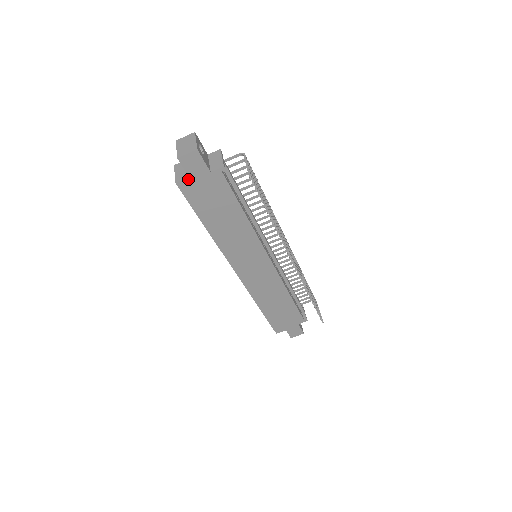
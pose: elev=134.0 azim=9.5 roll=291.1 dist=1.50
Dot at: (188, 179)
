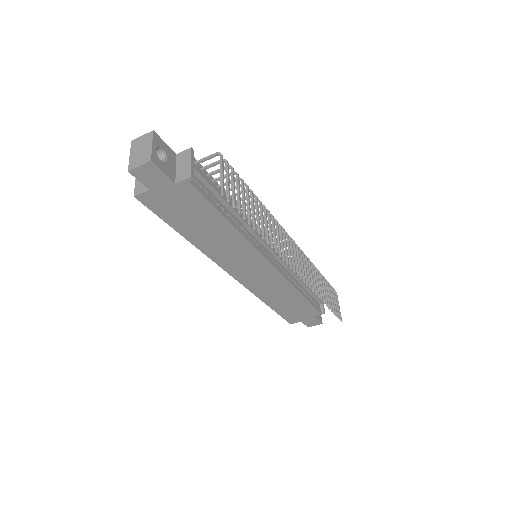
Dot at: (149, 192)
